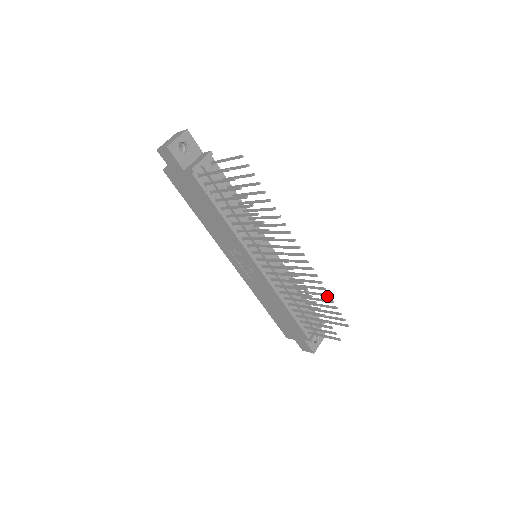
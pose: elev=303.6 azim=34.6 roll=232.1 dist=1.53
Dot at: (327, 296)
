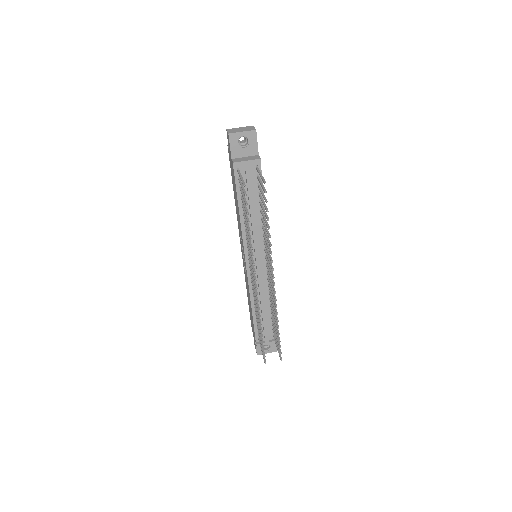
Dot at: (277, 327)
